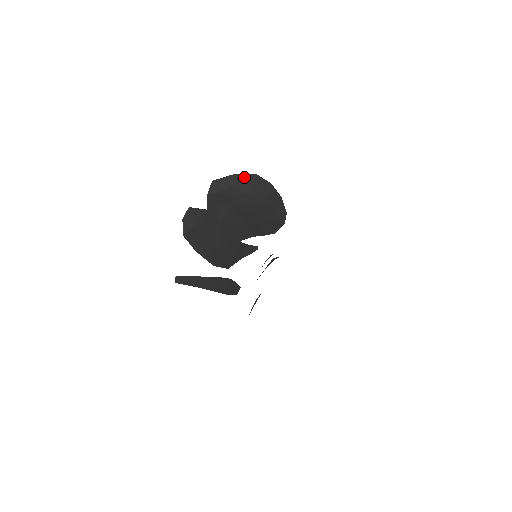
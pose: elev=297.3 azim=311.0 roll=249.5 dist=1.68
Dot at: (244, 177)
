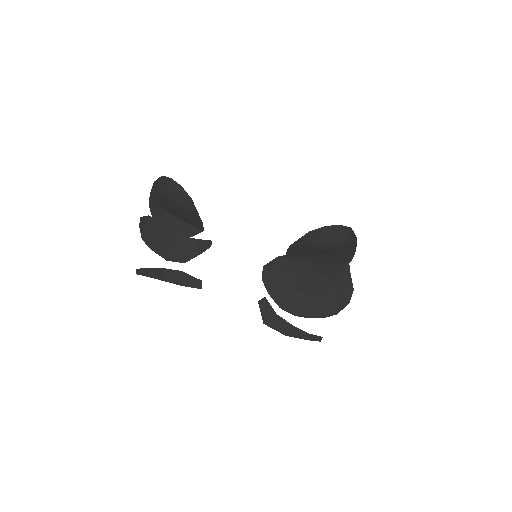
Dot at: (156, 182)
